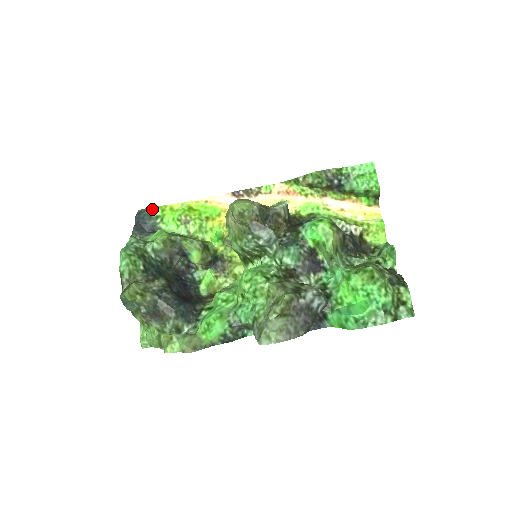
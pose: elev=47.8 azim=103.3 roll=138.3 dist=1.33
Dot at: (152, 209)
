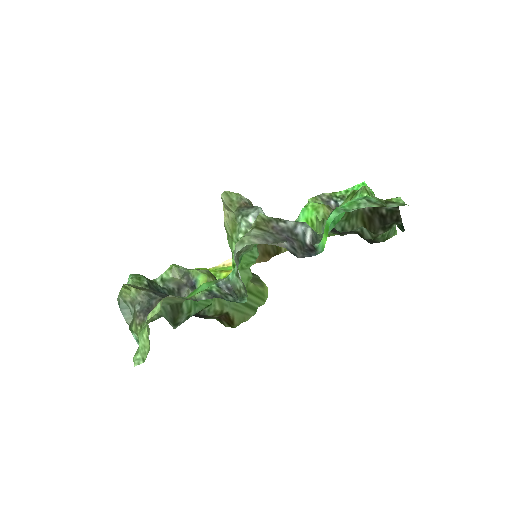
Dot at: occluded
